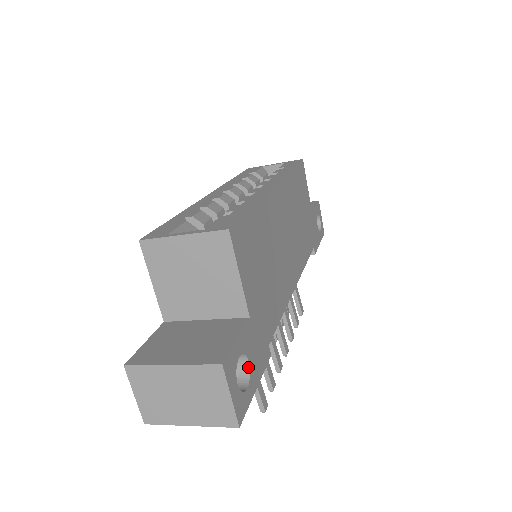
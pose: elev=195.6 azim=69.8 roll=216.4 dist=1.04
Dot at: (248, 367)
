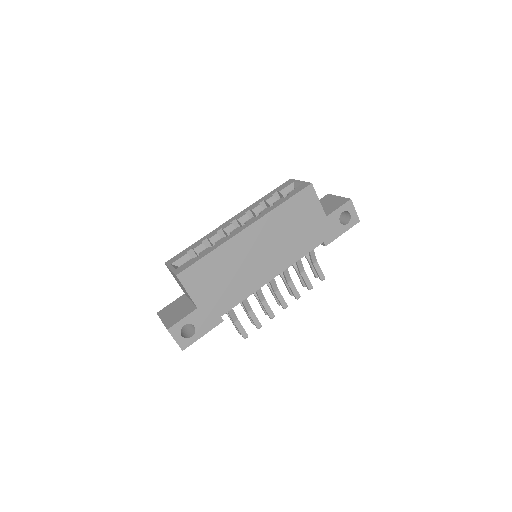
Dot at: (195, 328)
